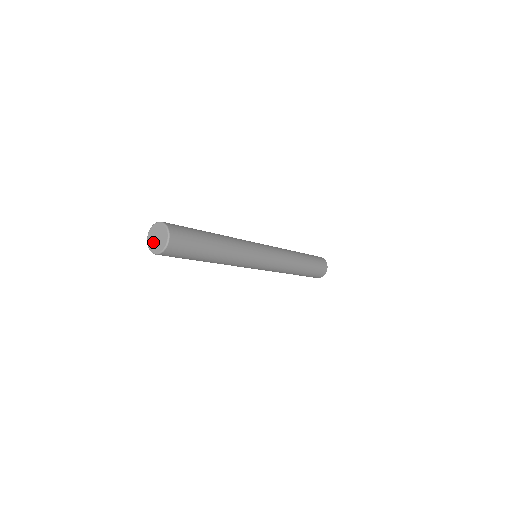
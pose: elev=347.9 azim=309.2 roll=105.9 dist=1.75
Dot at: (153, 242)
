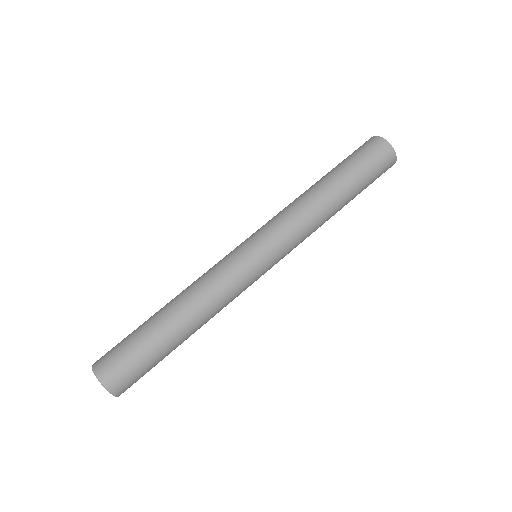
Dot at: occluded
